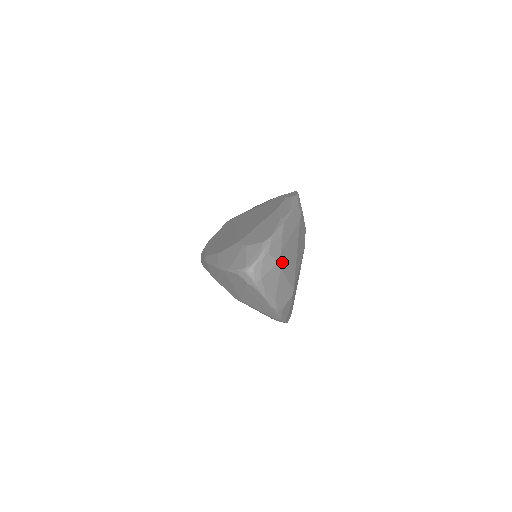
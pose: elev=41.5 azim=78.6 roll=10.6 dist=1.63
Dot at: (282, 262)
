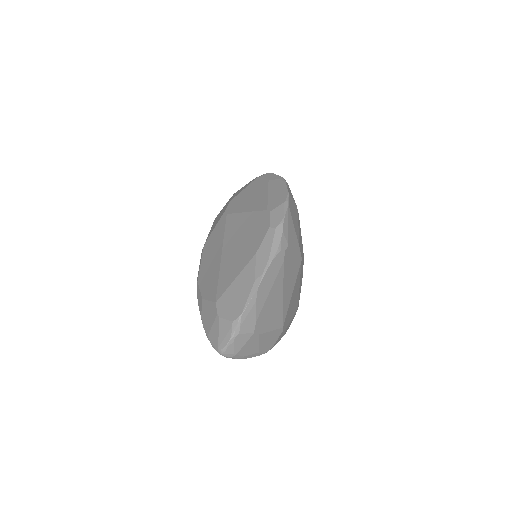
Dot at: (260, 327)
